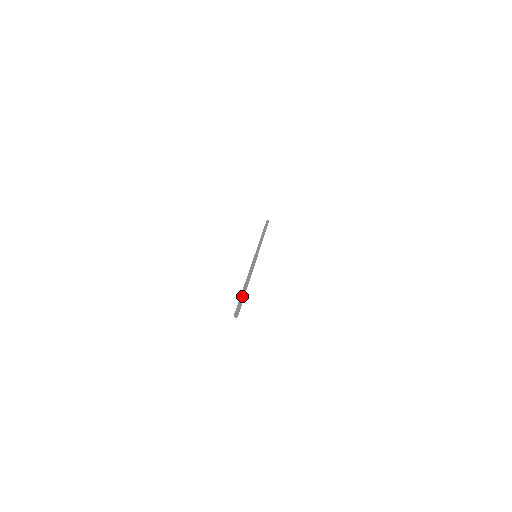
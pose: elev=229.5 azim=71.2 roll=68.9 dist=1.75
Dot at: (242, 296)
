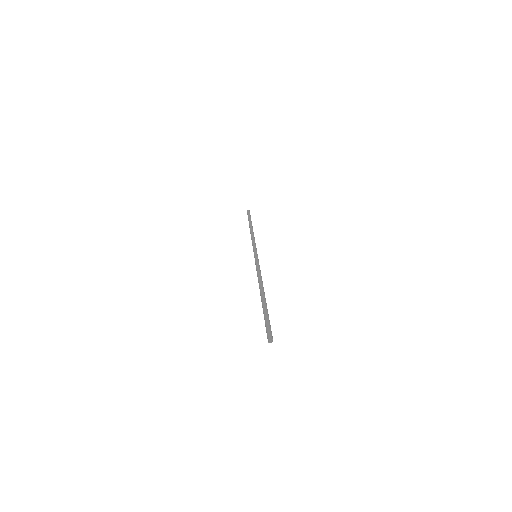
Dot at: (266, 312)
